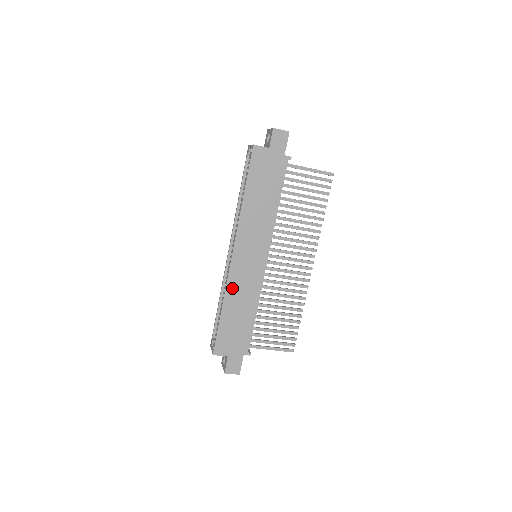
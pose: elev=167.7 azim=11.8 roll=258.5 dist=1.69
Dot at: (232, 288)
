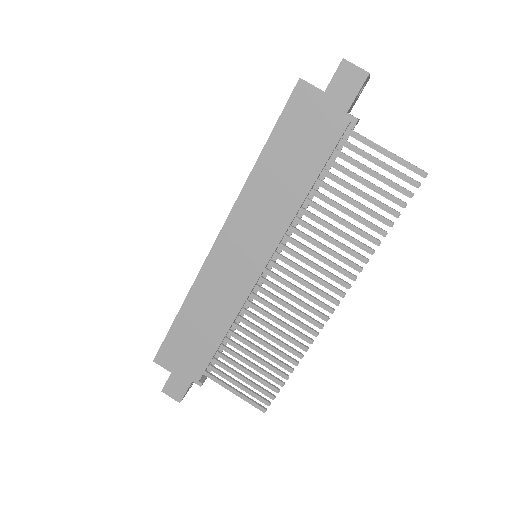
Dot at: (202, 286)
